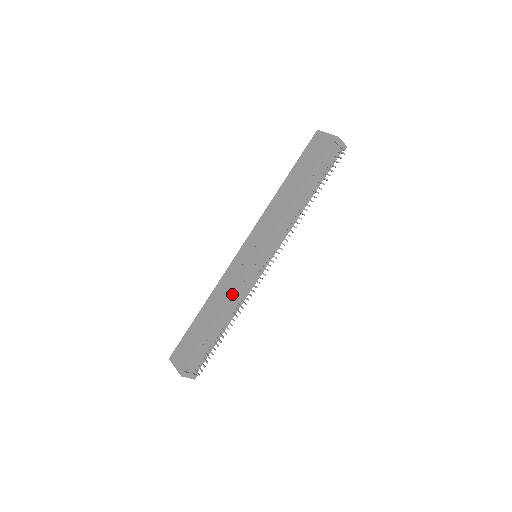
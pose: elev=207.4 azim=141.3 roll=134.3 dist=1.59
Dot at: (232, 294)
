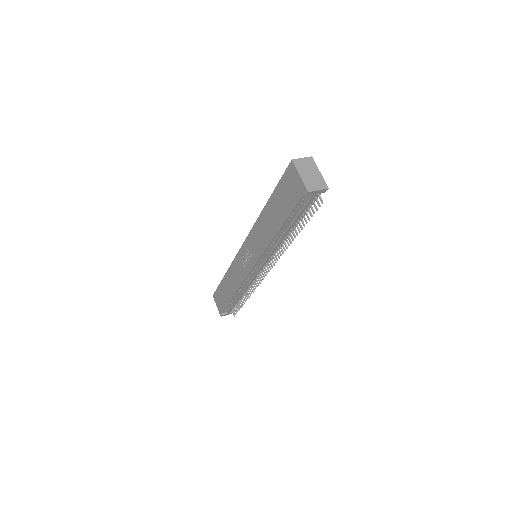
Dot at: (240, 285)
